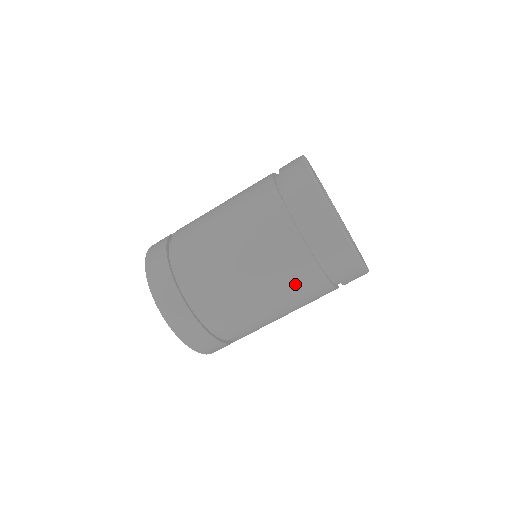
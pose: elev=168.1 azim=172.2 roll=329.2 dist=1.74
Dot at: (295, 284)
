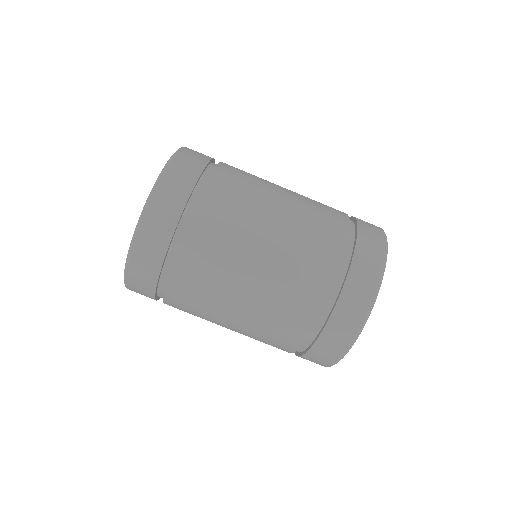
Dot at: (296, 280)
